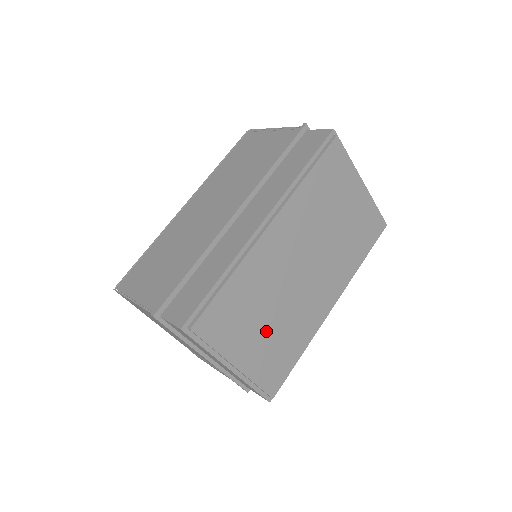
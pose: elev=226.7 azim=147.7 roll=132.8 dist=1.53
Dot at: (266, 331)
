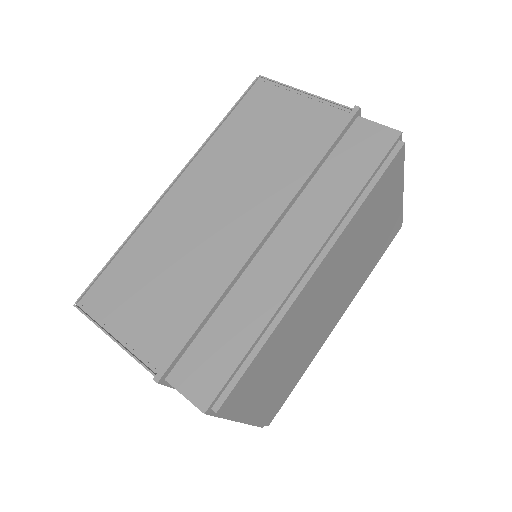
Dot at: (281, 374)
